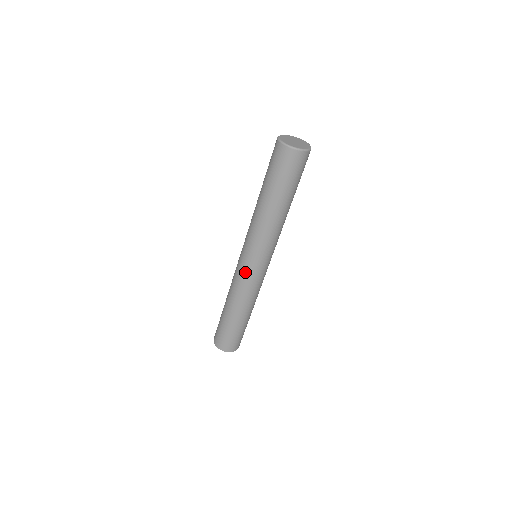
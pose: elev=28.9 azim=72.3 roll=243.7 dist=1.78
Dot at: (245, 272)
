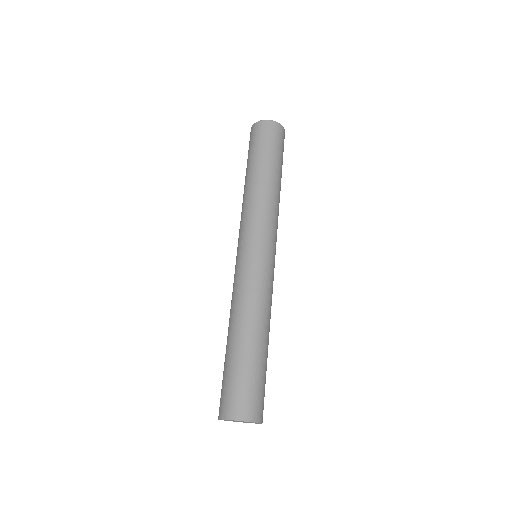
Dot at: (245, 264)
